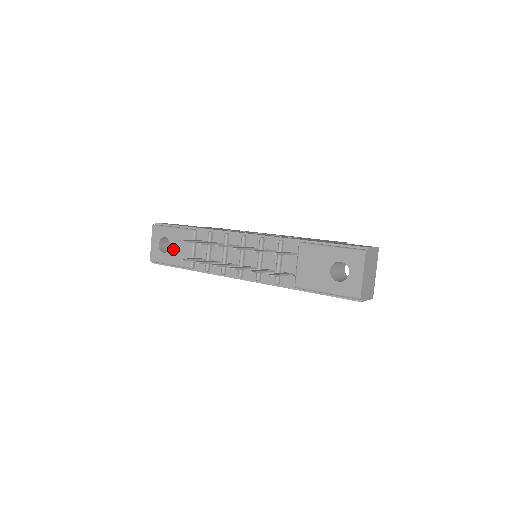
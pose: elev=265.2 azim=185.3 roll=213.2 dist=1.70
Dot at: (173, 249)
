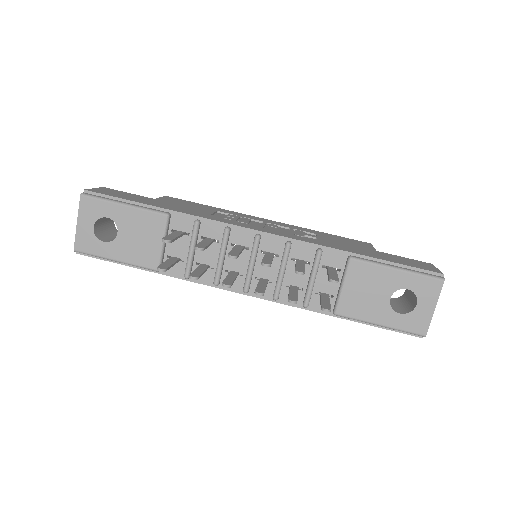
Dot at: (123, 238)
